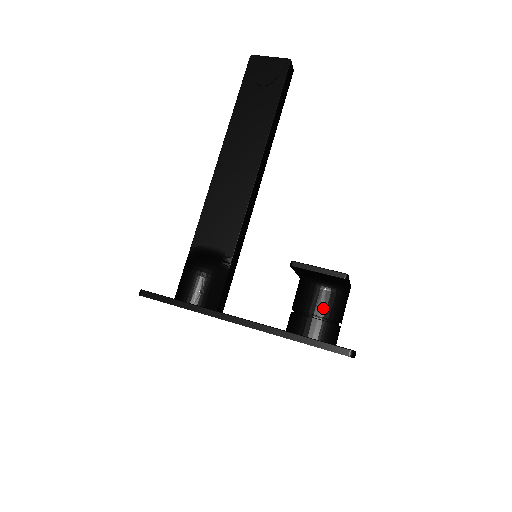
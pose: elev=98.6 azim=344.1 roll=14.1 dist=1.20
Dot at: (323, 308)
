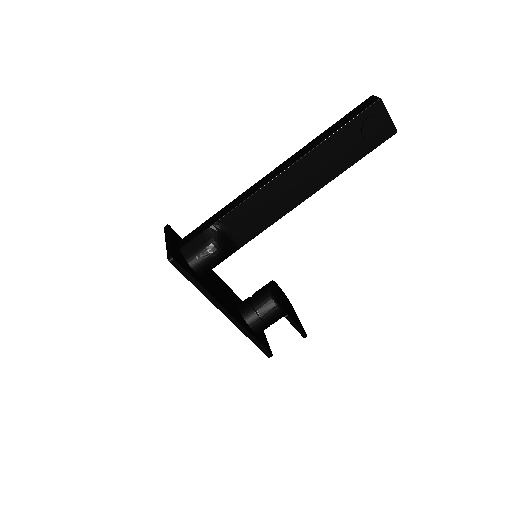
Dot at: (273, 320)
